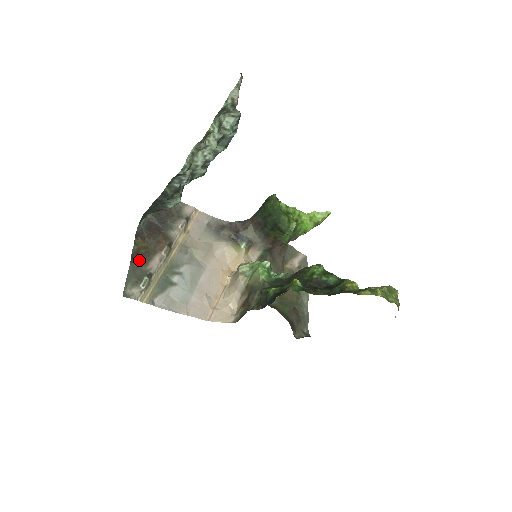
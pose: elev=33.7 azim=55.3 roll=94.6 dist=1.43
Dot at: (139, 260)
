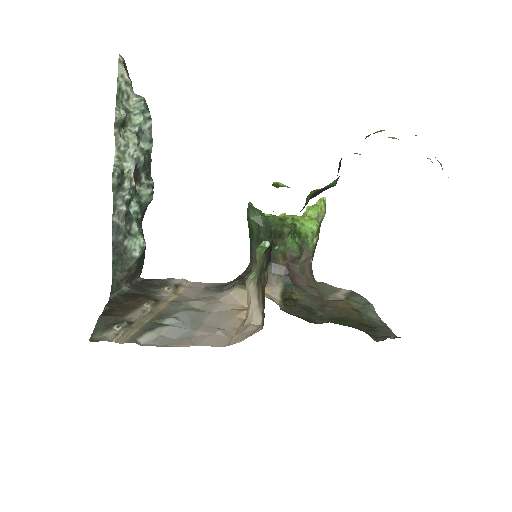
Dot at: (113, 315)
